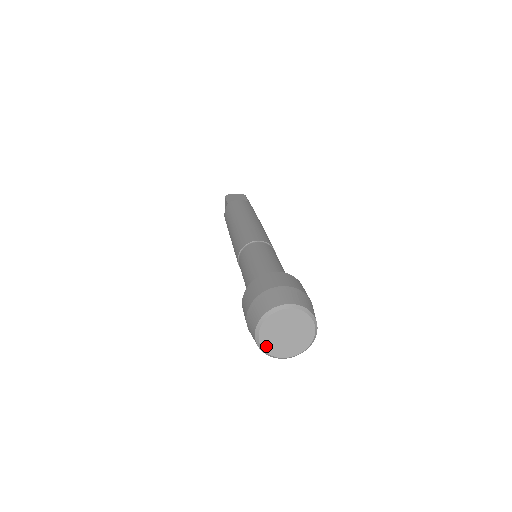
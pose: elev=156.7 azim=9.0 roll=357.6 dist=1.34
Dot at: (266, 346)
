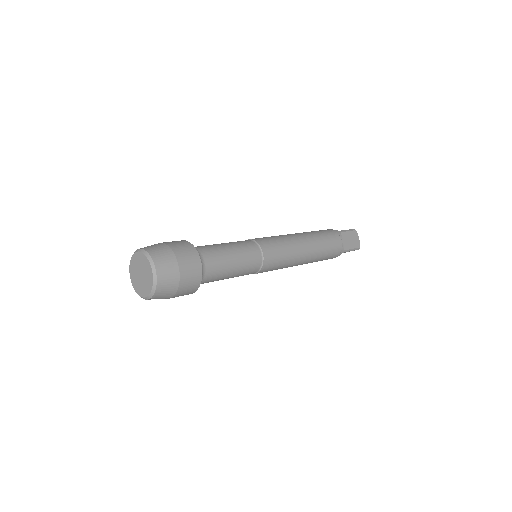
Dot at: (135, 287)
